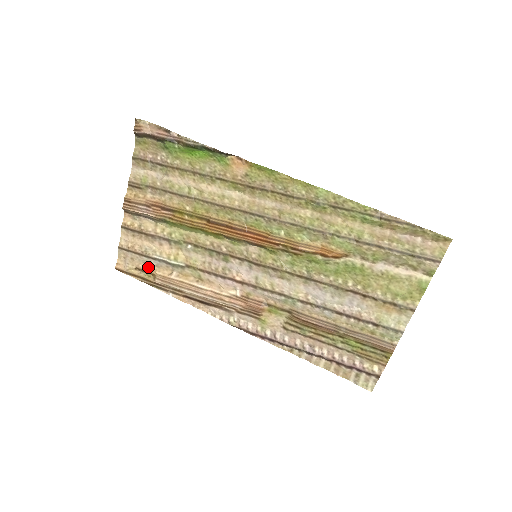
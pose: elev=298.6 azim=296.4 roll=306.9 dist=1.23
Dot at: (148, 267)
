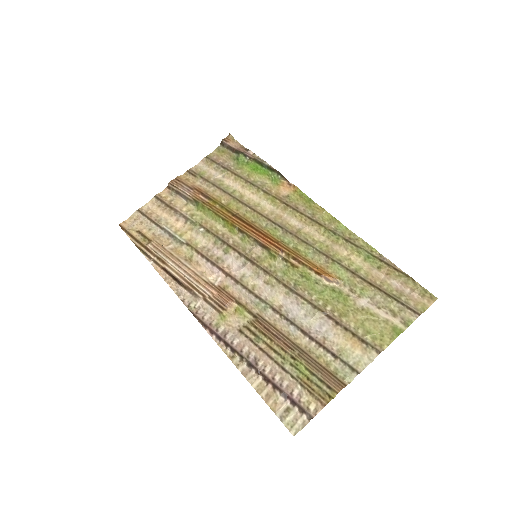
Dot at: (150, 234)
